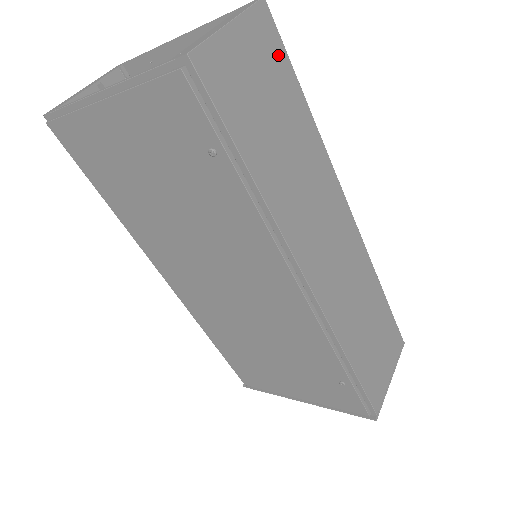
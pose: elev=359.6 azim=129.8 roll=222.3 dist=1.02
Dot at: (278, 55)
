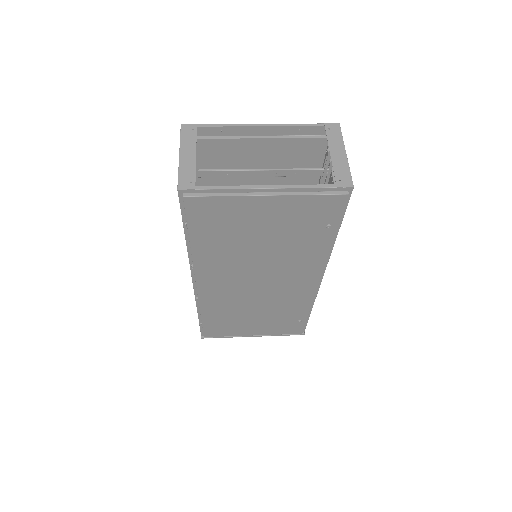
Dot at: occluded
